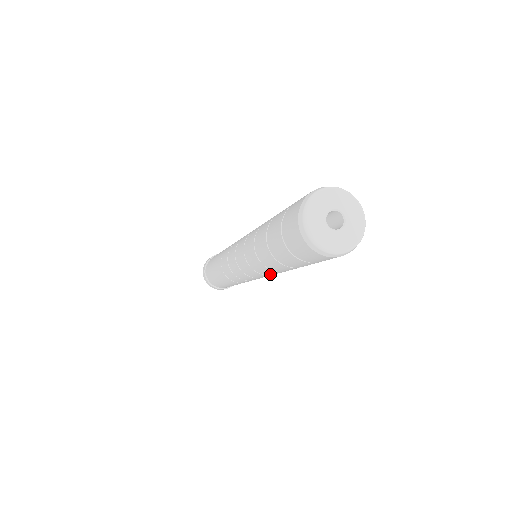
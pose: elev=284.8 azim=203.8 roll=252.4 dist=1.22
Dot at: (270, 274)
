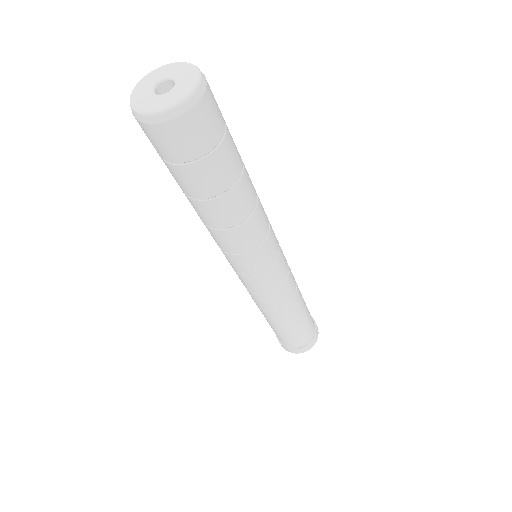
Dot at: (231, 248)
